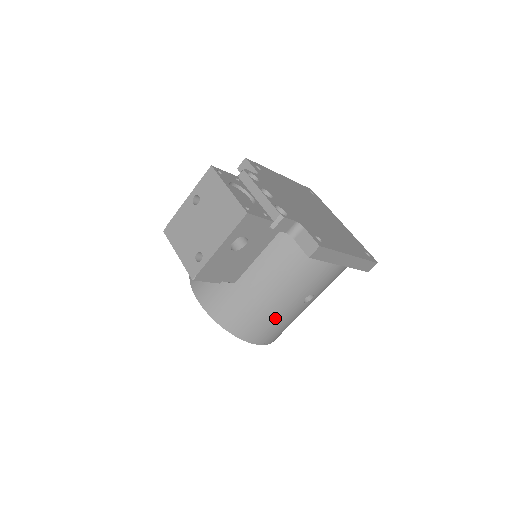
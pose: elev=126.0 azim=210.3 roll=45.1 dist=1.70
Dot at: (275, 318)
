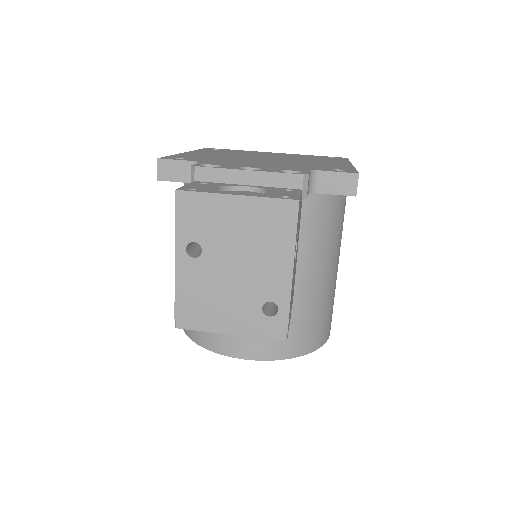
Dot at: (332, 294)
